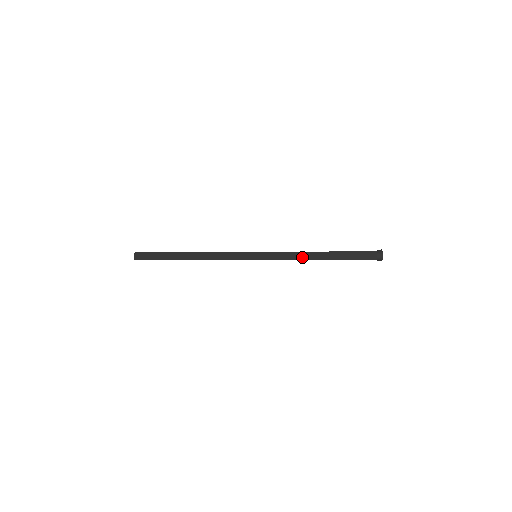
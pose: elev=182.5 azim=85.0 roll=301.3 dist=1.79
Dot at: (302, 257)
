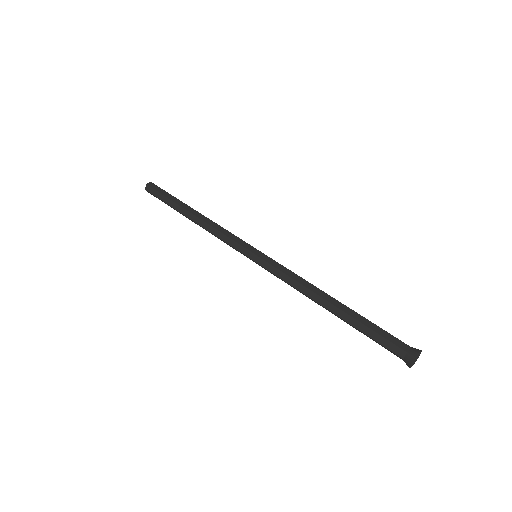
Dot at: (303, 294)
